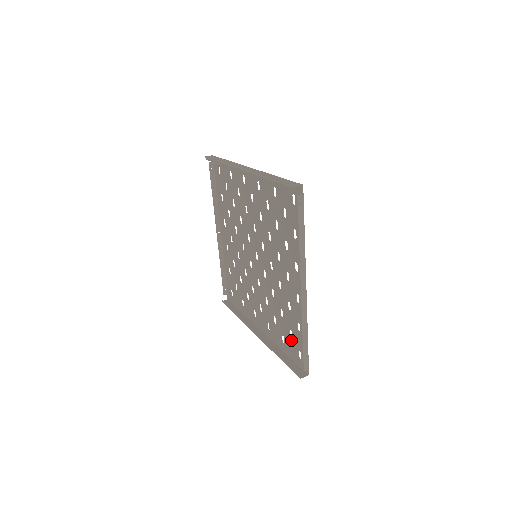
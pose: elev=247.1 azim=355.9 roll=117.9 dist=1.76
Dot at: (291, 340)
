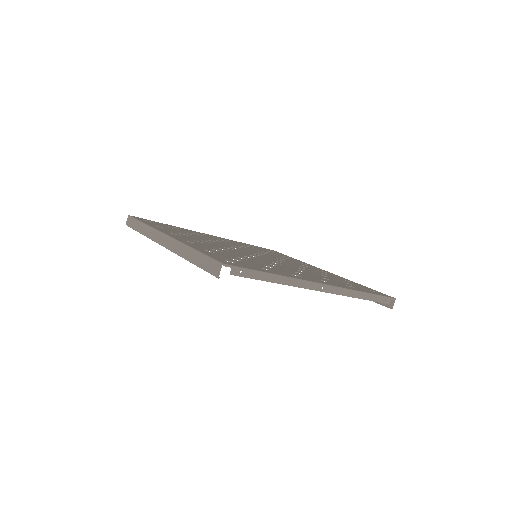
Dot at: occluded
